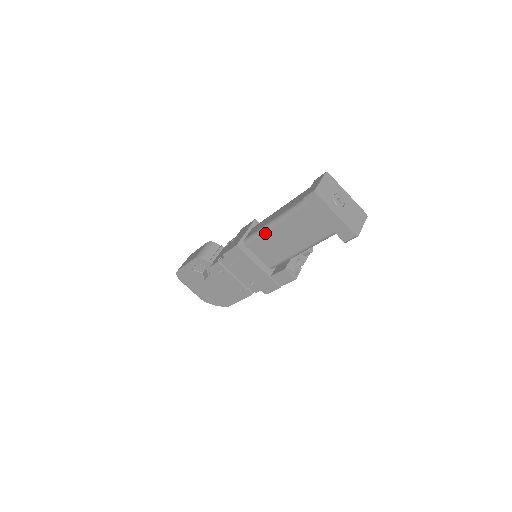
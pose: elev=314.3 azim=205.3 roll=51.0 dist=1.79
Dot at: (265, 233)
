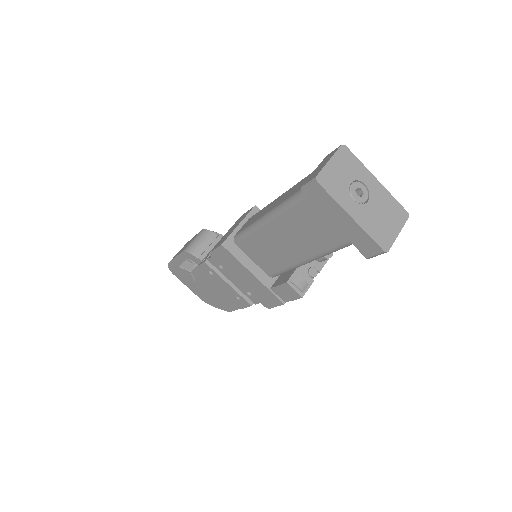
Dot at: (257, 232)
